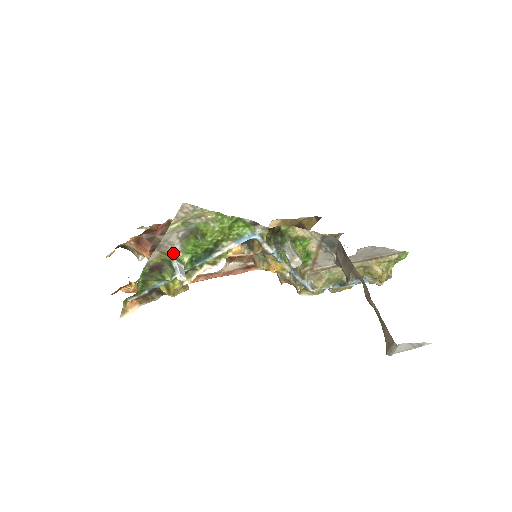
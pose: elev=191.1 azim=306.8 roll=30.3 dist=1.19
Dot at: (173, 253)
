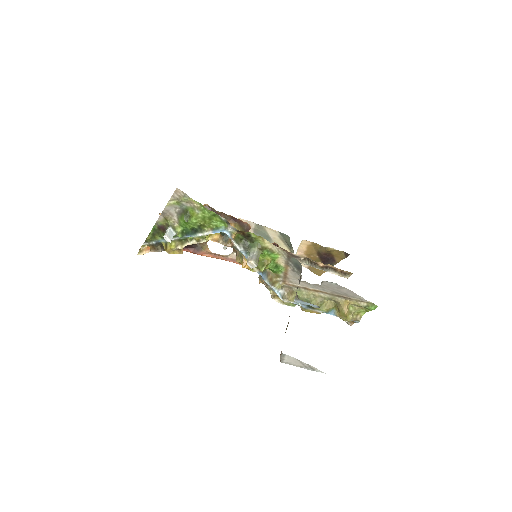
Dot at: (172, 222)
